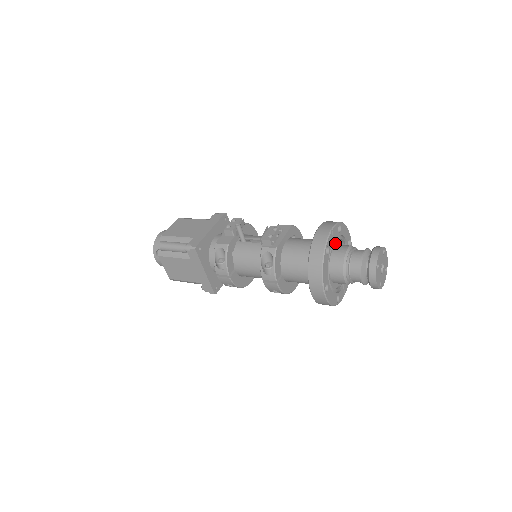
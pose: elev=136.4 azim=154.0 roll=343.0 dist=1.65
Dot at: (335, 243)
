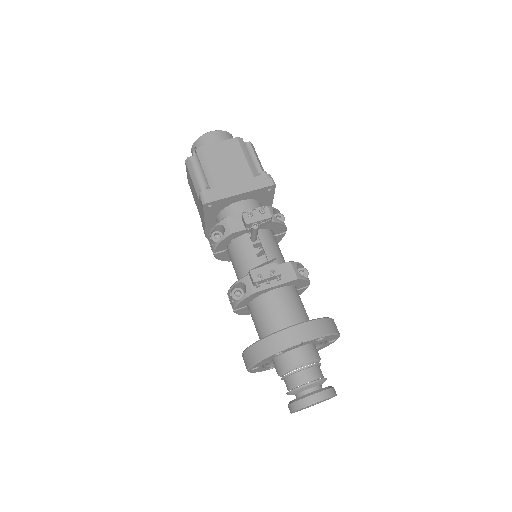
Dot at: occluded
